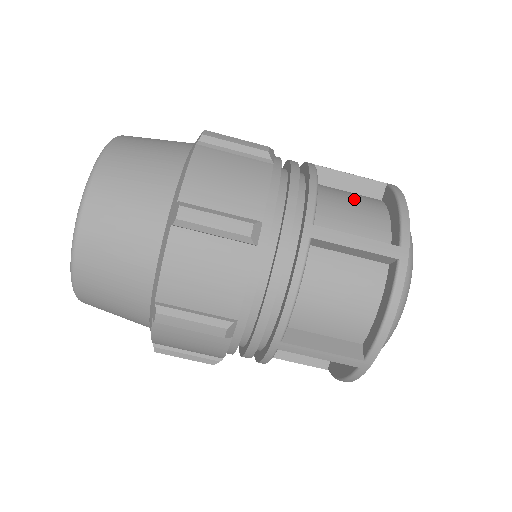
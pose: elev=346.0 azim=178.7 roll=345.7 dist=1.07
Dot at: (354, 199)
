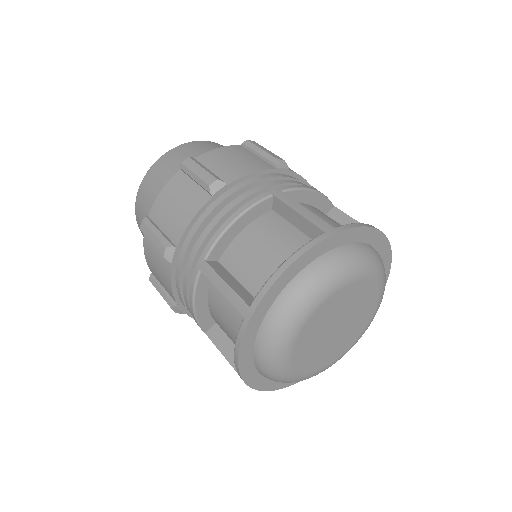
Dot at: (280, 240)
